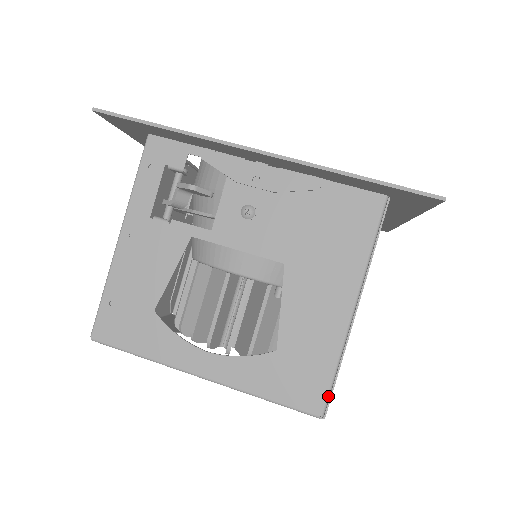
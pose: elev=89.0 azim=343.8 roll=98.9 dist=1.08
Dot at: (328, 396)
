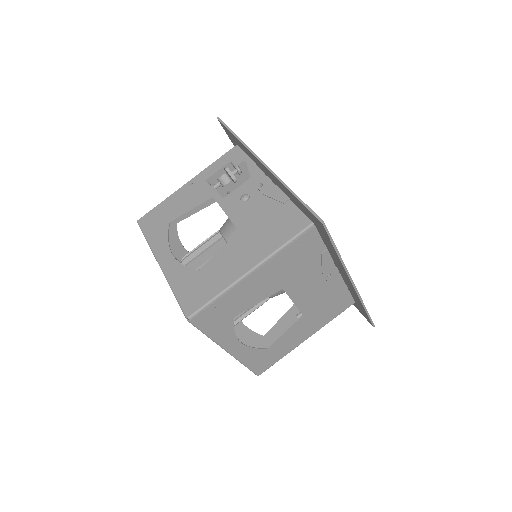
Dot at: (200, 309)
